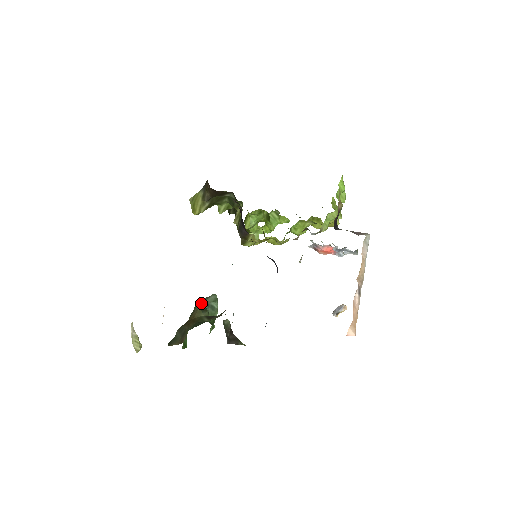
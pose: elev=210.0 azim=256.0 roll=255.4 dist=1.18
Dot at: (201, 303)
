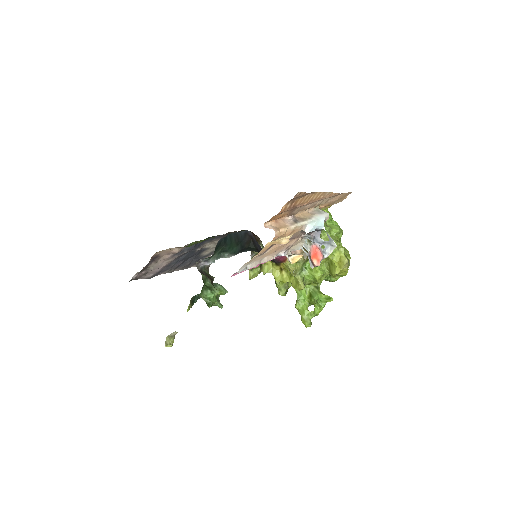
Dot at: occluded
